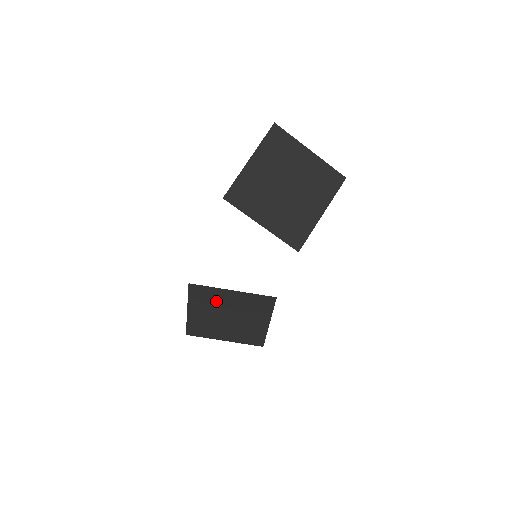
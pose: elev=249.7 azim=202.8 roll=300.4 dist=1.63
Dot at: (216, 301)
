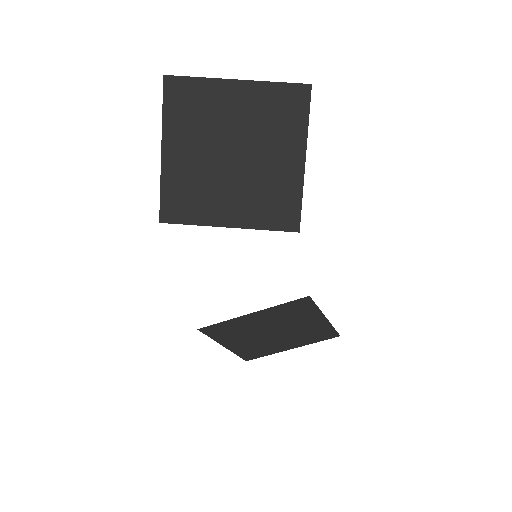
Dot at: (244, 328)
